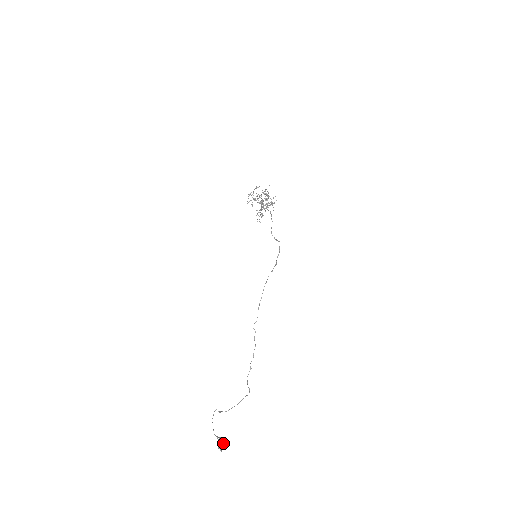
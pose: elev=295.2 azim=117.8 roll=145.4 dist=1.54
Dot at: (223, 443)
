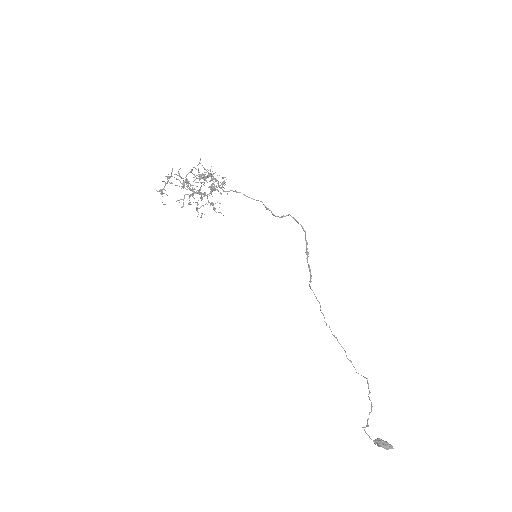
Dot at: (385, 441)
